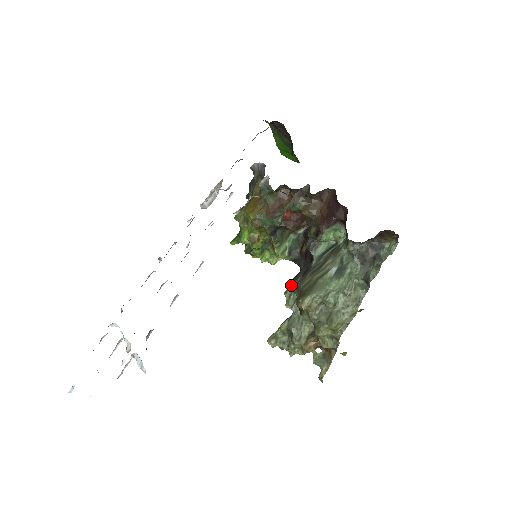
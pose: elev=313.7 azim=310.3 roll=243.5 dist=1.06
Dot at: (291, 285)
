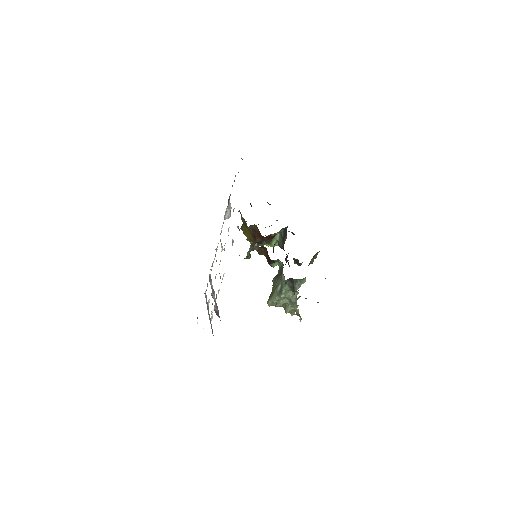
Dot at: occluded
